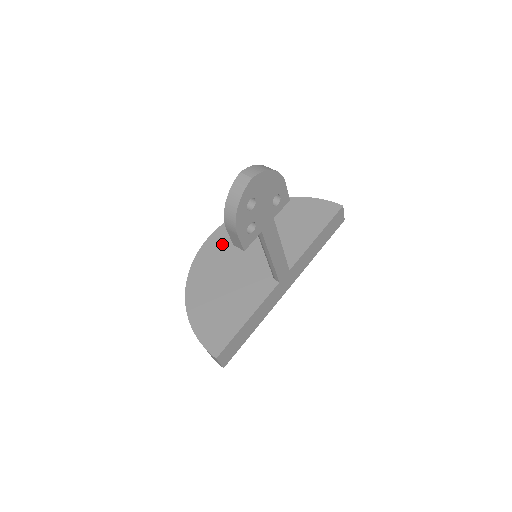
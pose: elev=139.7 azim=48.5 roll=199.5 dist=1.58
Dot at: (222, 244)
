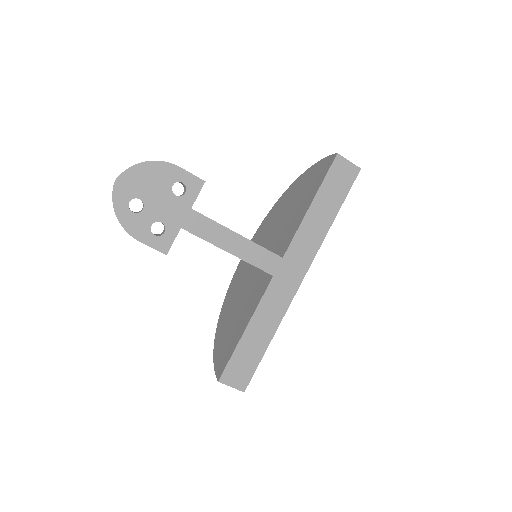
Dot at: occluded
